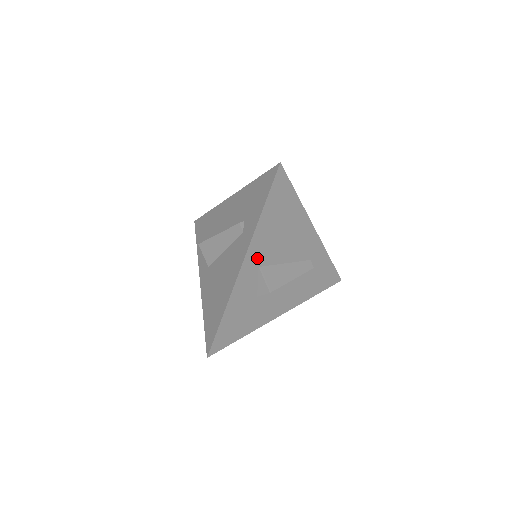
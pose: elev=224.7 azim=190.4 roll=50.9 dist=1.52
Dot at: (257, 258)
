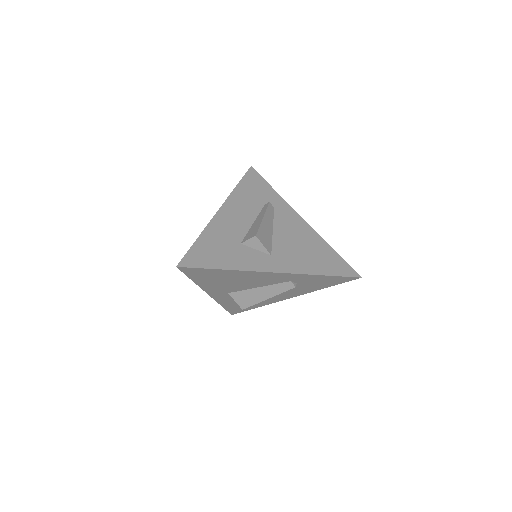
Dot at: (221, 291)
